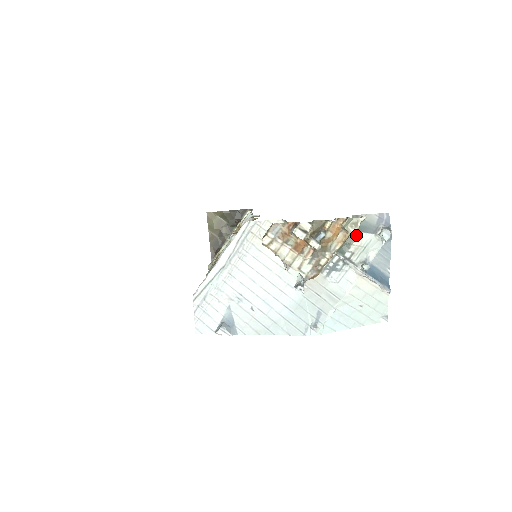
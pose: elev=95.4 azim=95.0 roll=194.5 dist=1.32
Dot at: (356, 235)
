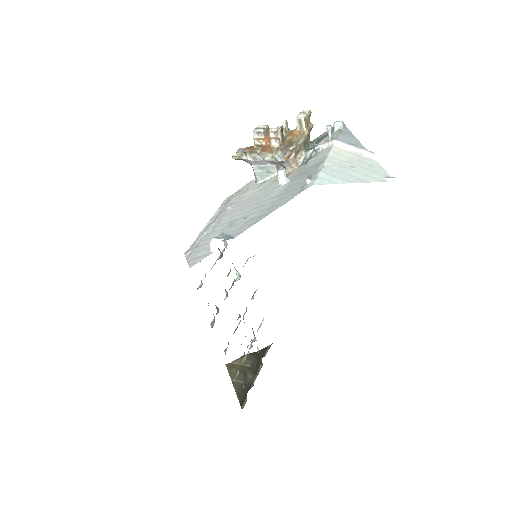
Dot at: (318, 143)
